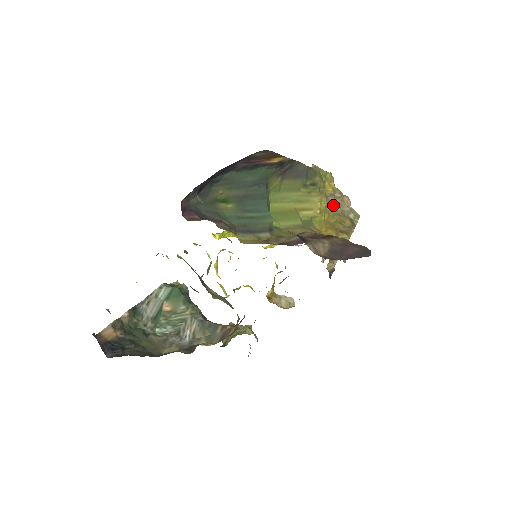
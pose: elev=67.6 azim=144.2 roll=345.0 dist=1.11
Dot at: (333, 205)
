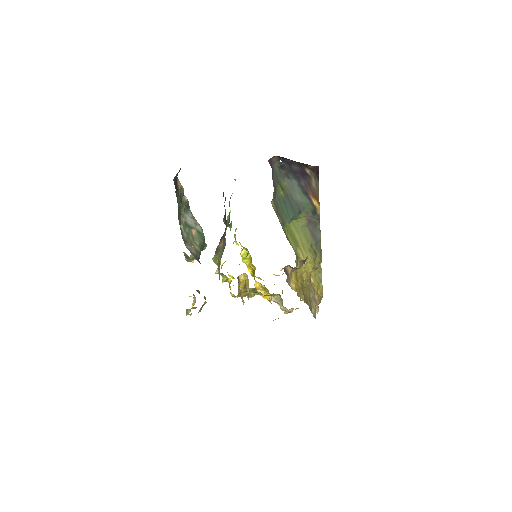
Dot at: occluded
